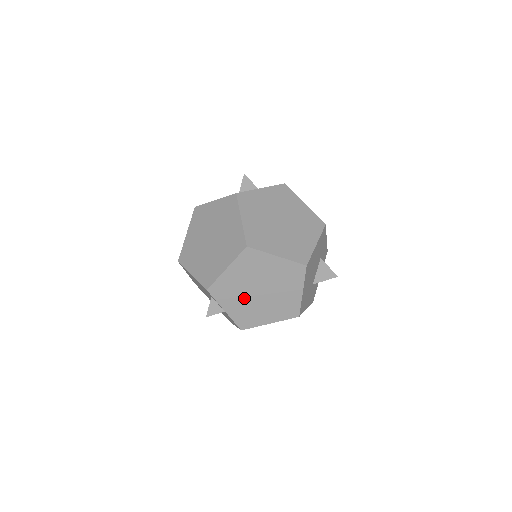
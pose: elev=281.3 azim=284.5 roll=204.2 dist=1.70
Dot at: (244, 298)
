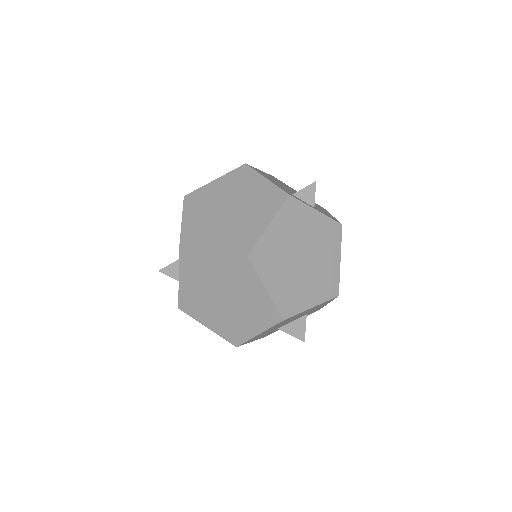
Dot at: (205, 289)
